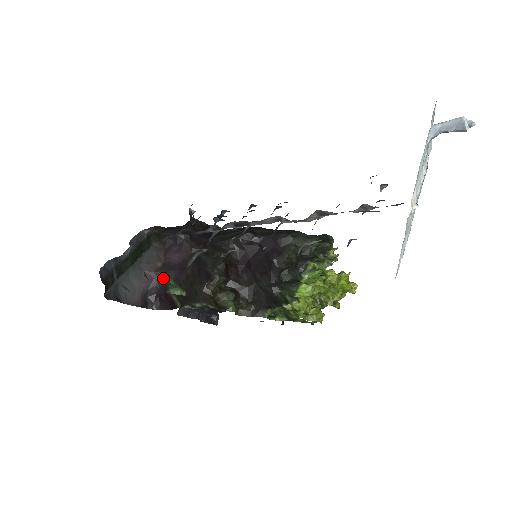
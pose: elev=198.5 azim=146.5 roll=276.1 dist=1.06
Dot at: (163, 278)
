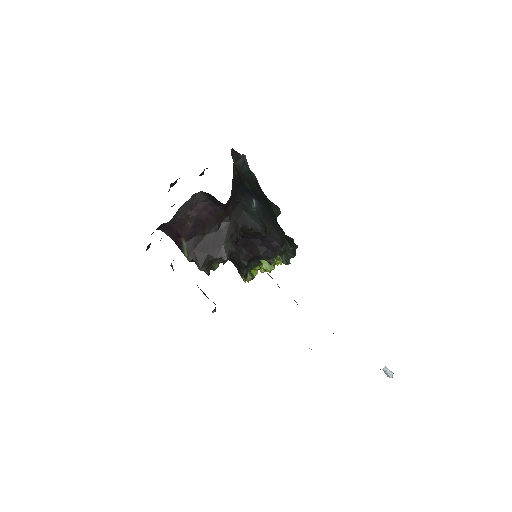
Dot at: (185, 223)
